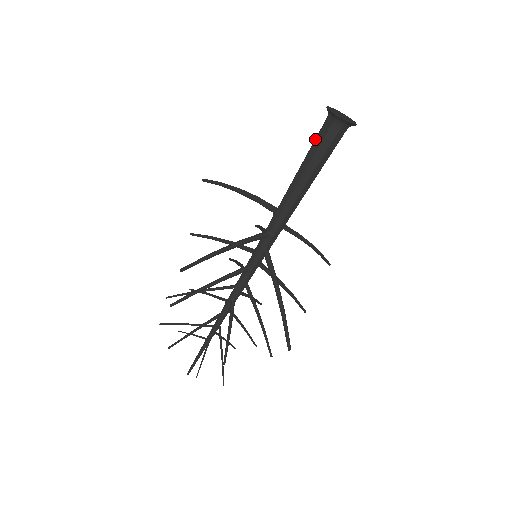
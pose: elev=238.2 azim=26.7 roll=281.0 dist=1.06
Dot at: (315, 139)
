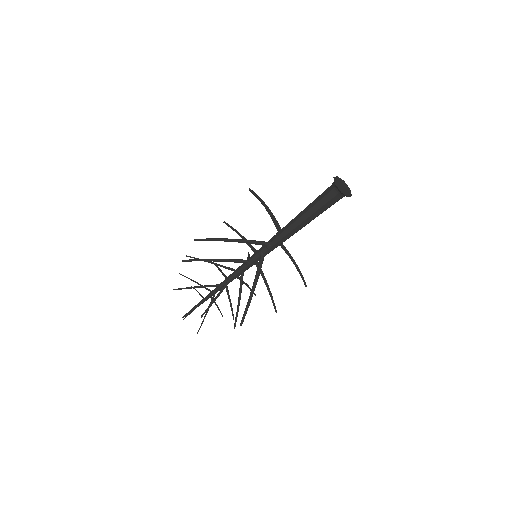
Dot at: occluded
